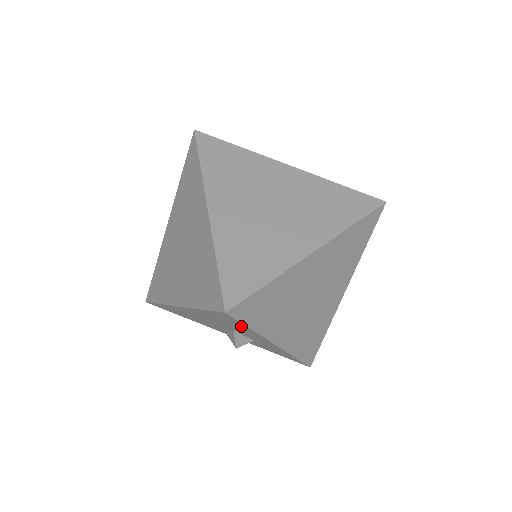
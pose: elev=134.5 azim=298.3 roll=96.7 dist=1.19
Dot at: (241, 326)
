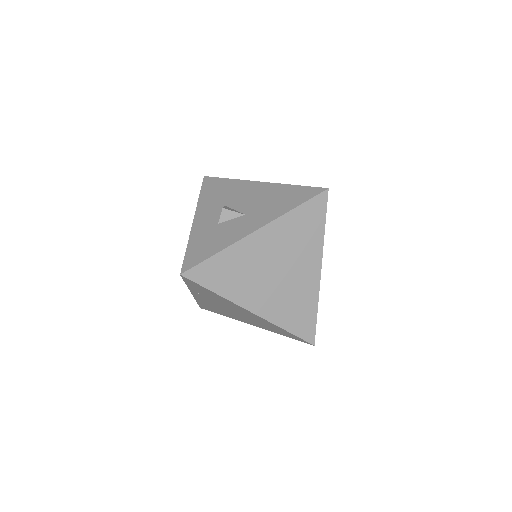
Dot at: occluded
